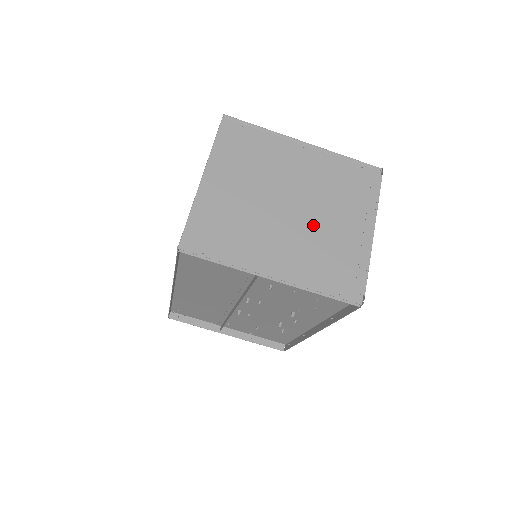
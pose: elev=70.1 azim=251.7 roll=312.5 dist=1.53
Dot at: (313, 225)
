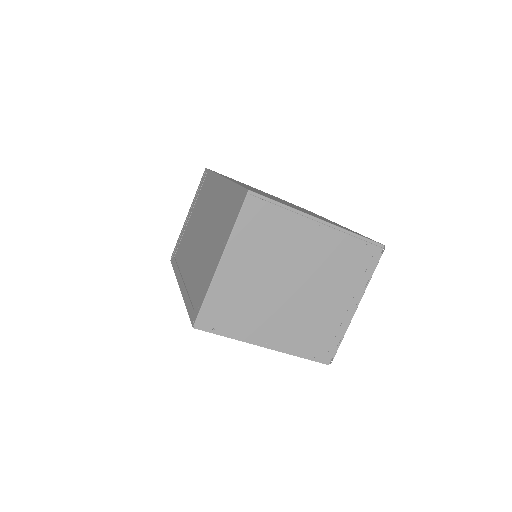
Dot at: (308, 302)
